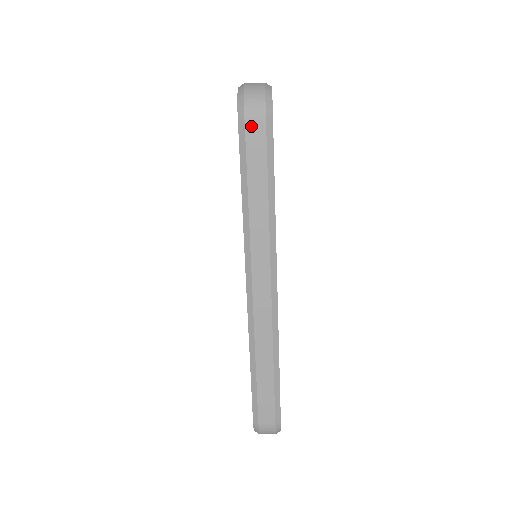
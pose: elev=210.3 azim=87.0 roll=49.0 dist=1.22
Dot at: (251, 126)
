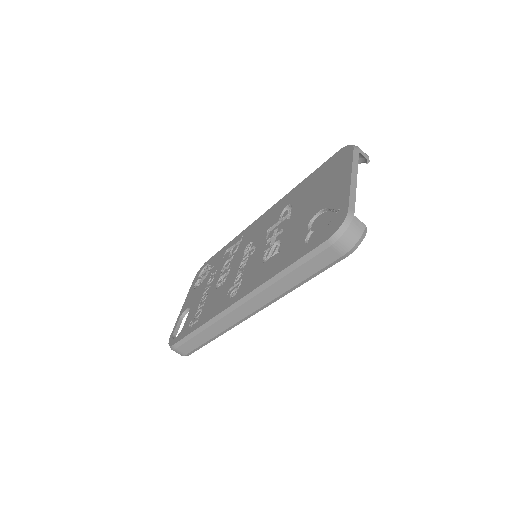
Dot at: (331, 251)
